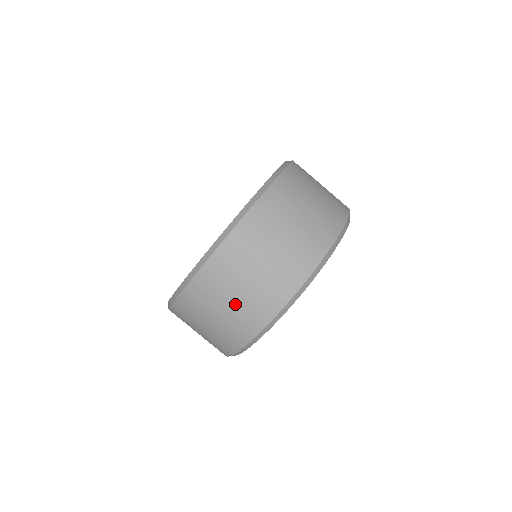
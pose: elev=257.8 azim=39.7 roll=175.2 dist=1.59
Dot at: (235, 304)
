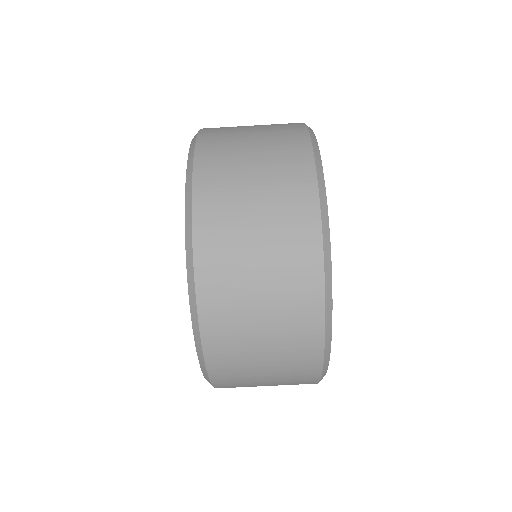
Dot at: (269, 310)
